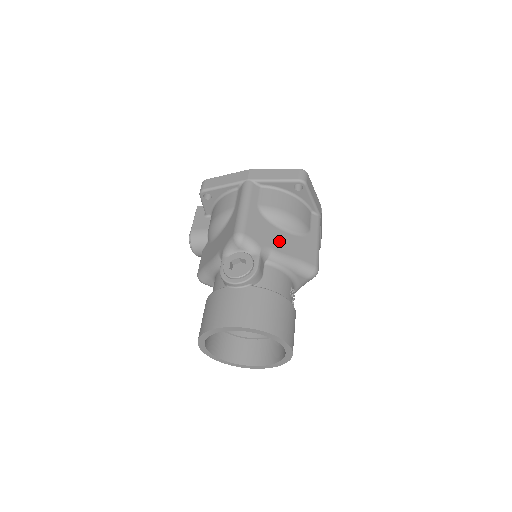
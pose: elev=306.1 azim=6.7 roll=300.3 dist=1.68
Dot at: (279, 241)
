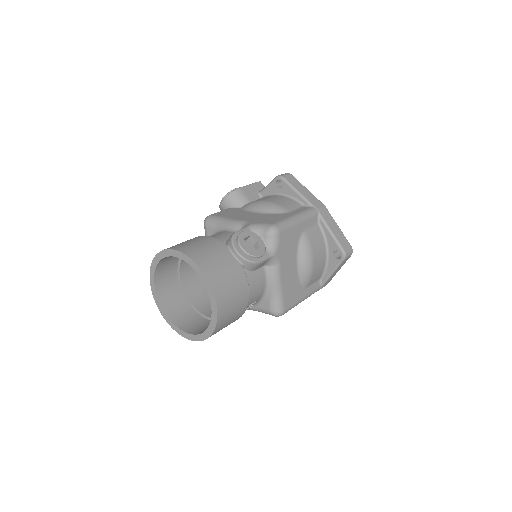
Dot at: (288, 266)
